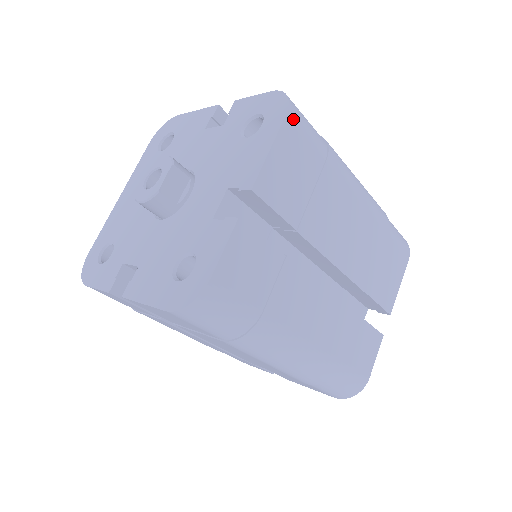
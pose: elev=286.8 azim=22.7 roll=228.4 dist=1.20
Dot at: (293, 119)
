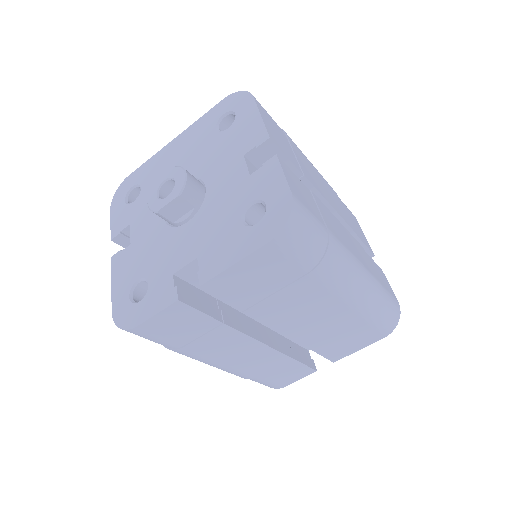
Dot at: (278, 244)
